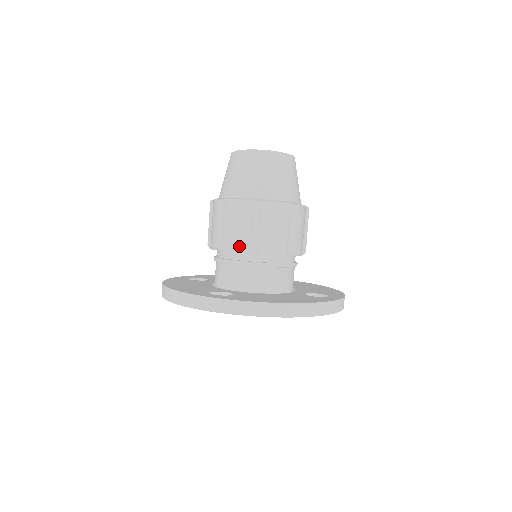
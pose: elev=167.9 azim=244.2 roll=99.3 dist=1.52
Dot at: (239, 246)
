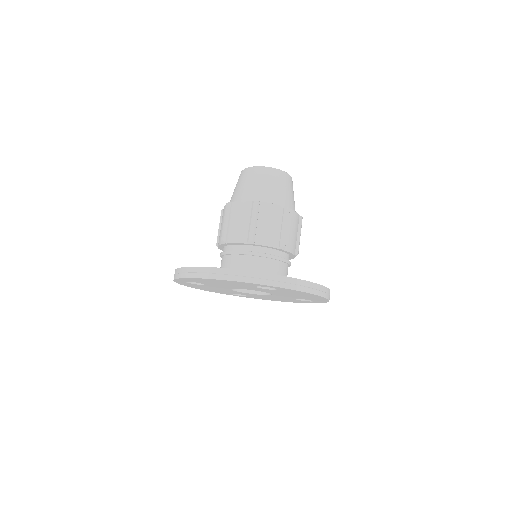
Dot at: (271, 241)
